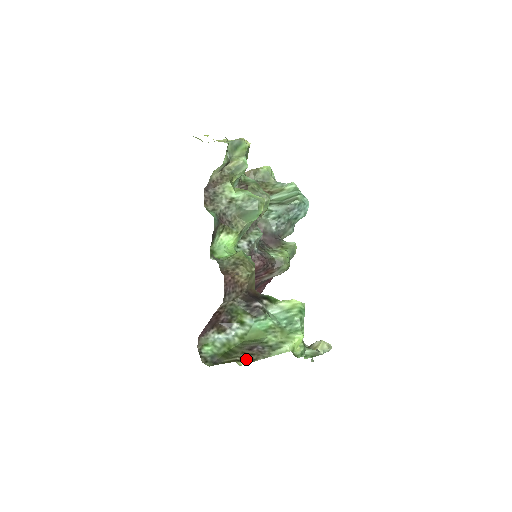
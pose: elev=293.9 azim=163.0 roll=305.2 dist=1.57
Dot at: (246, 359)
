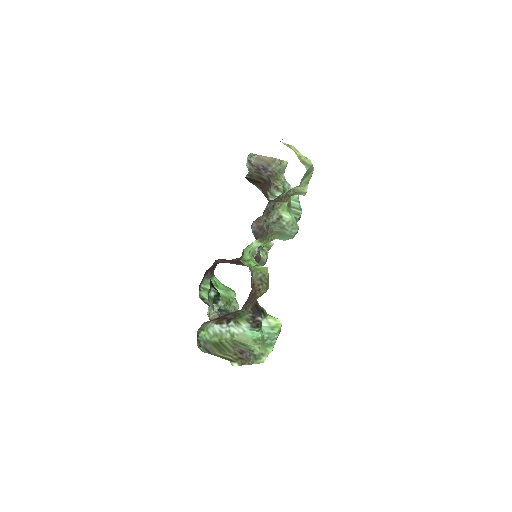
Dot at: (238, 362)
